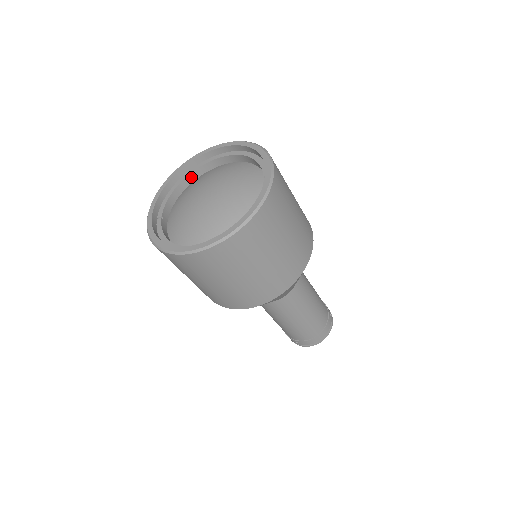
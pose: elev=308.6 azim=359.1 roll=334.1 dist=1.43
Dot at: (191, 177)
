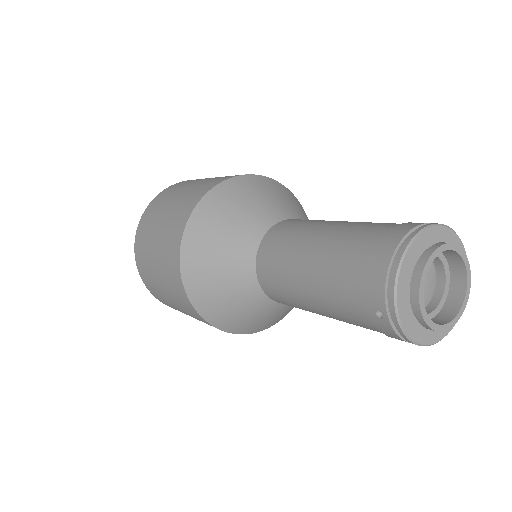
Dot at: occluded
